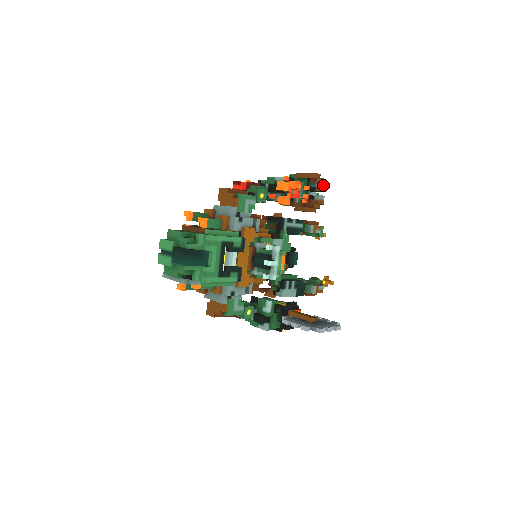
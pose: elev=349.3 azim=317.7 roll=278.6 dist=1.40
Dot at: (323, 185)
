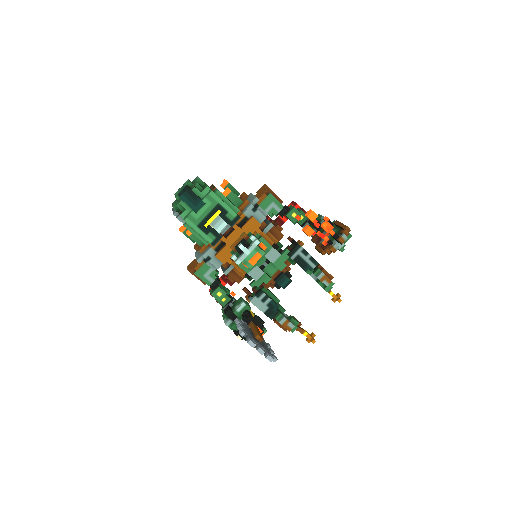
Dot at: (343, 236)
